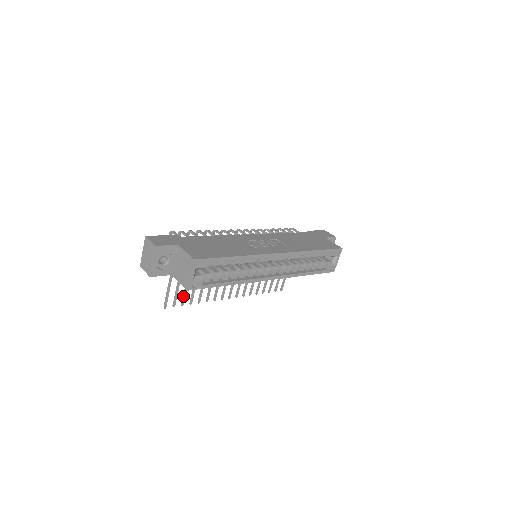
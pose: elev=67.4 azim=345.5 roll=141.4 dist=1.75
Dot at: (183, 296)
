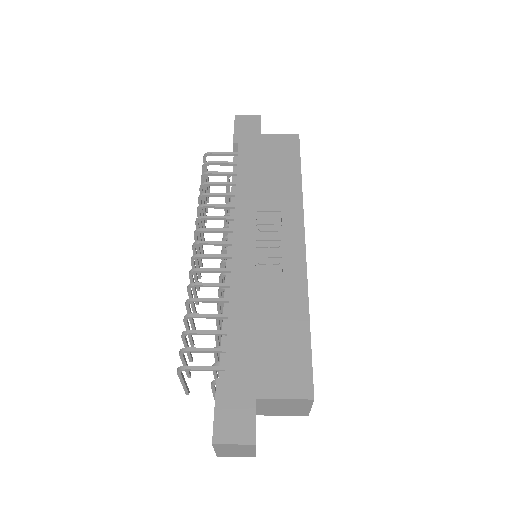
Dot at: occluded
